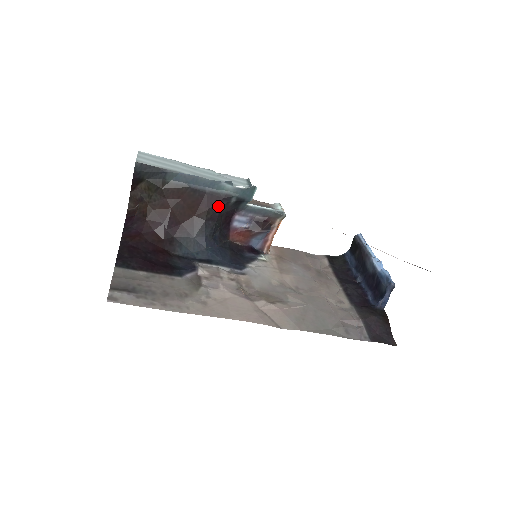
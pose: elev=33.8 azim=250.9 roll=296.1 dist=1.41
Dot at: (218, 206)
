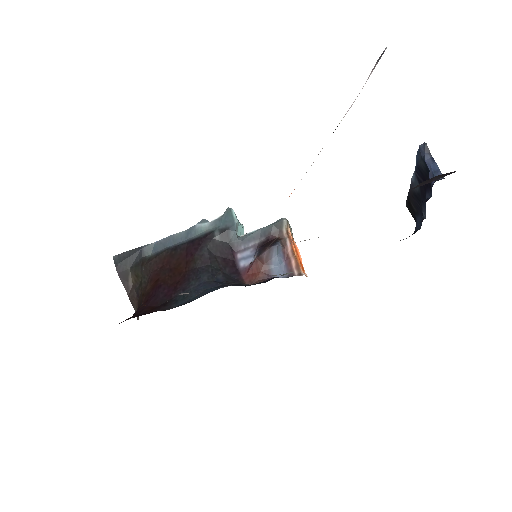
Dot at: (204, 248)
